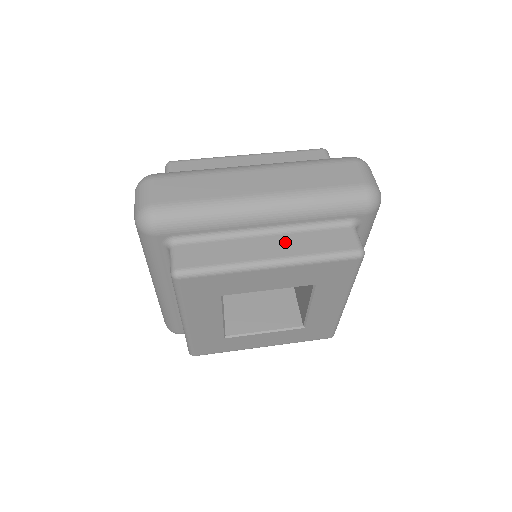
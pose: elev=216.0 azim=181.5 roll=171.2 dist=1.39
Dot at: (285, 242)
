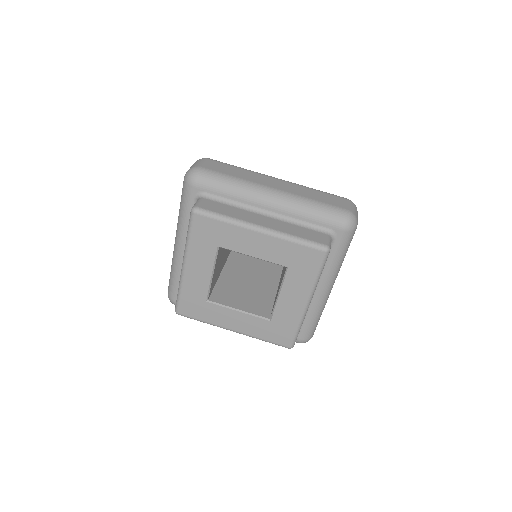
Dot at: (276, 223)
